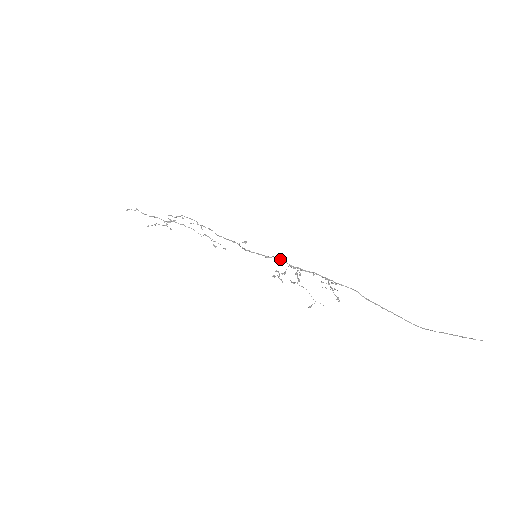
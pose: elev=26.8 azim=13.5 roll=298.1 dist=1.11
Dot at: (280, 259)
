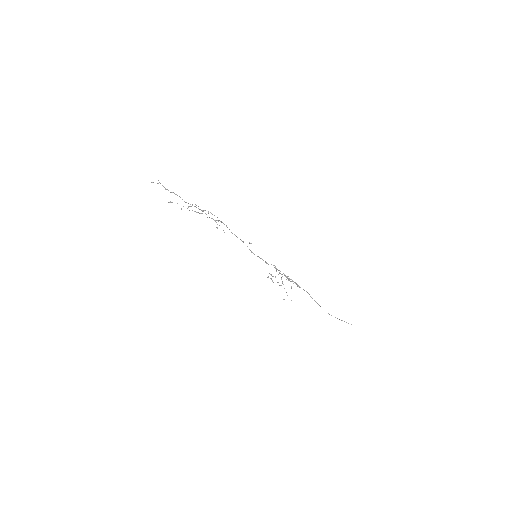
Dot at: (275, 268)
